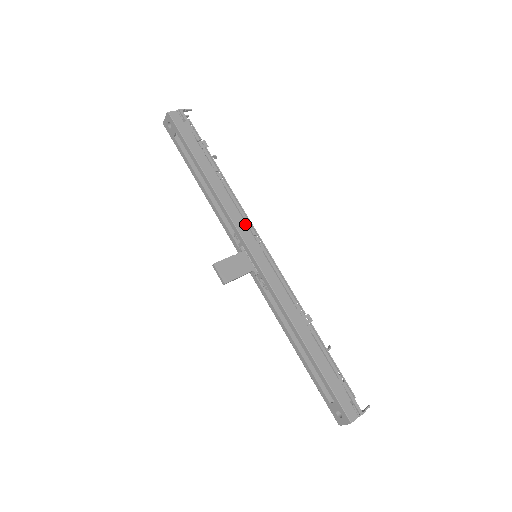
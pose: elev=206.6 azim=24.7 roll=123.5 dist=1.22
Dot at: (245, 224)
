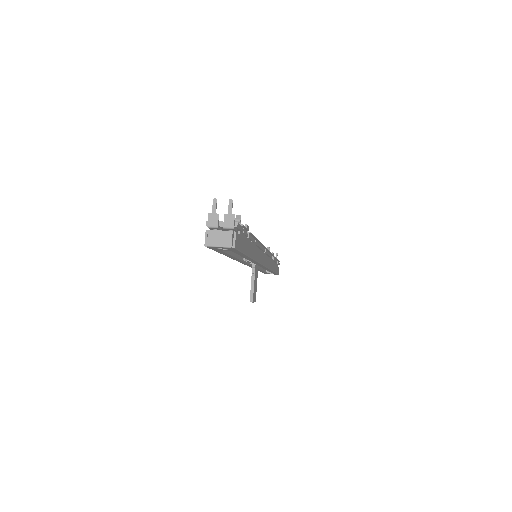
Dot at: (262, 252)
